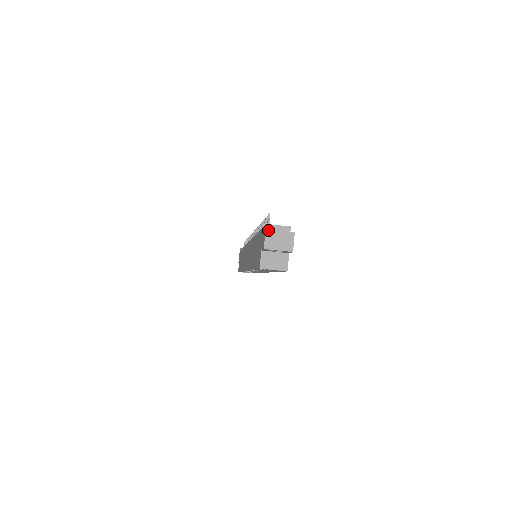
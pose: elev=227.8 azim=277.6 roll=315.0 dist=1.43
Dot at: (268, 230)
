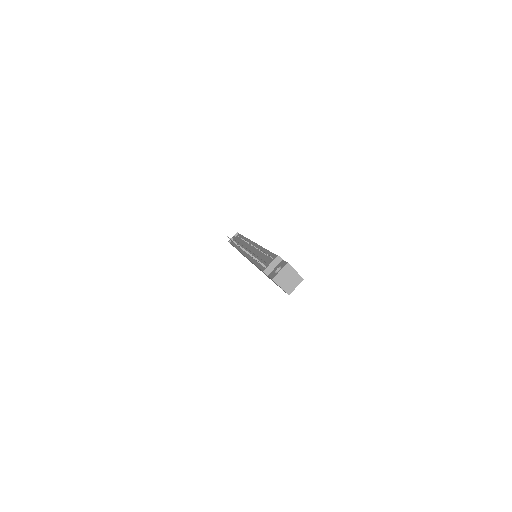
Dot at: (274, 278)
